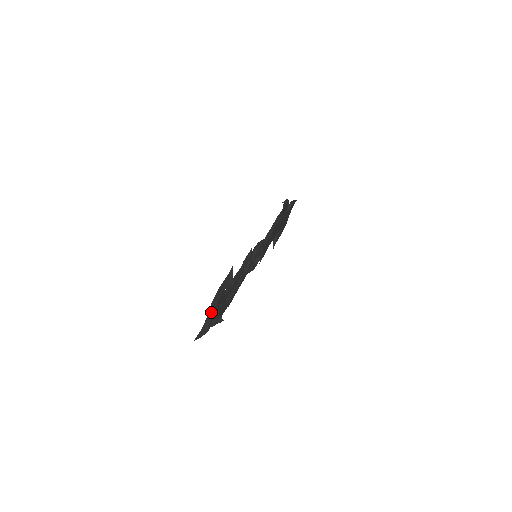
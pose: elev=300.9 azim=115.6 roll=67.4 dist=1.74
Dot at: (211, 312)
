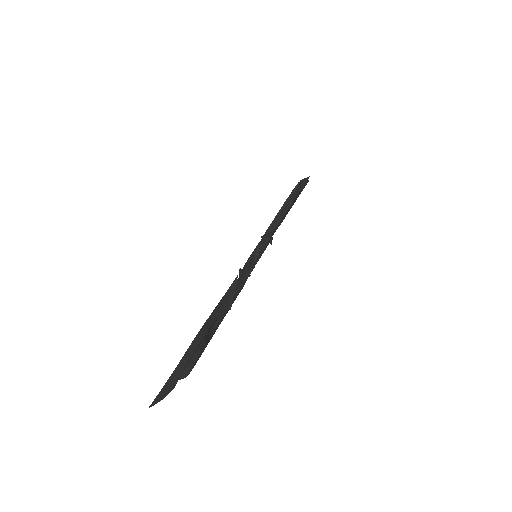
Dot at: (188, 355)
